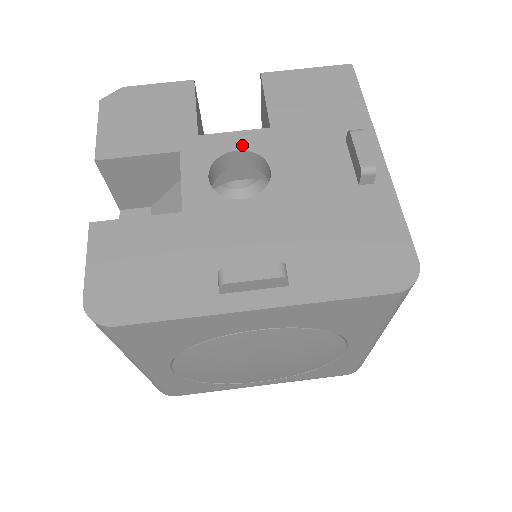
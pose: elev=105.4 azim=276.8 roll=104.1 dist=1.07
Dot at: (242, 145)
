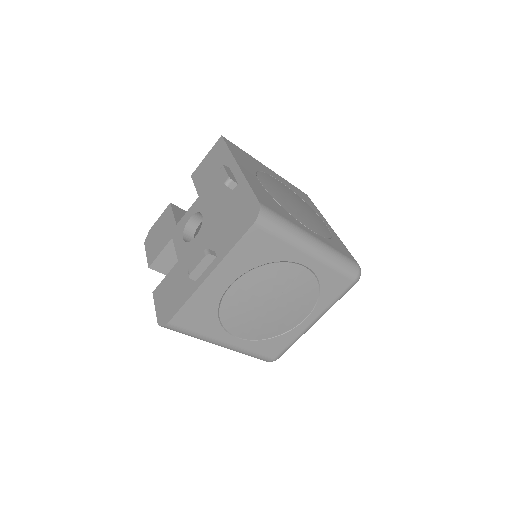
Dot at: (191, 214)
